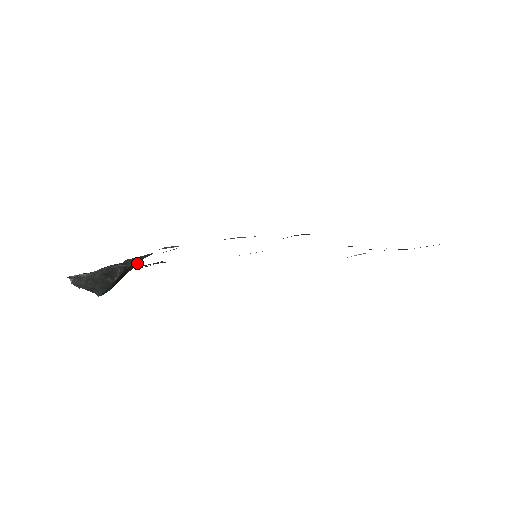
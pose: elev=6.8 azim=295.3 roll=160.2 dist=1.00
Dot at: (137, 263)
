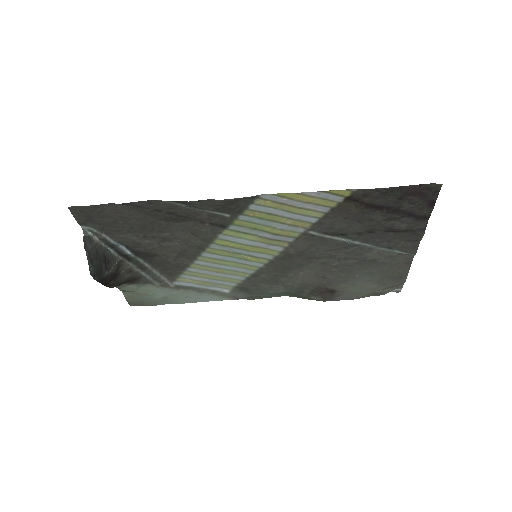
Dot at: (124, 278)
